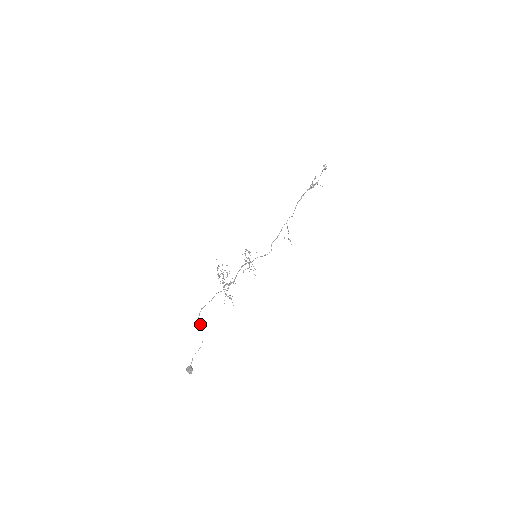
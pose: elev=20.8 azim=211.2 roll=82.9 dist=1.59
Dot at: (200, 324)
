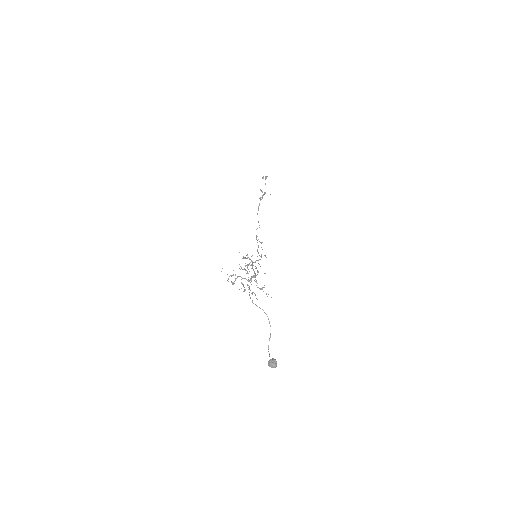
Dot at: occluded
